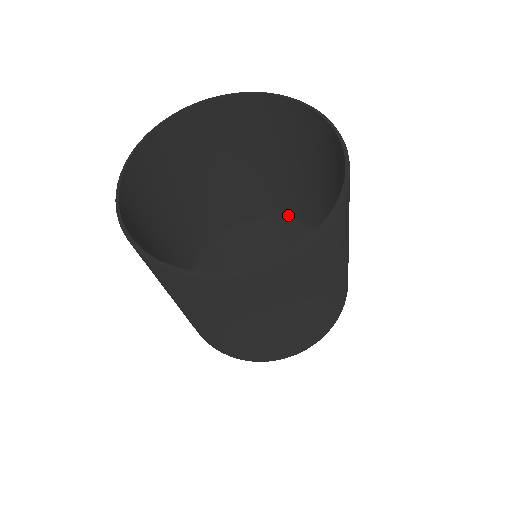
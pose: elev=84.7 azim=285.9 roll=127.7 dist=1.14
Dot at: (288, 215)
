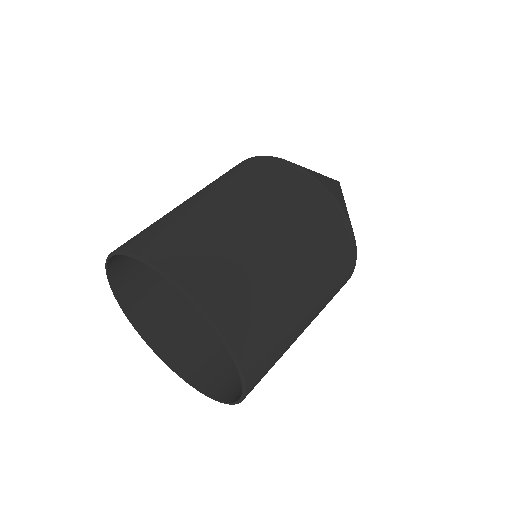
Dot at: occluded
